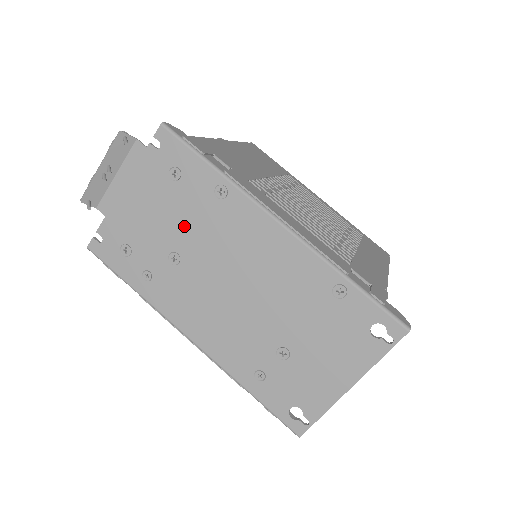
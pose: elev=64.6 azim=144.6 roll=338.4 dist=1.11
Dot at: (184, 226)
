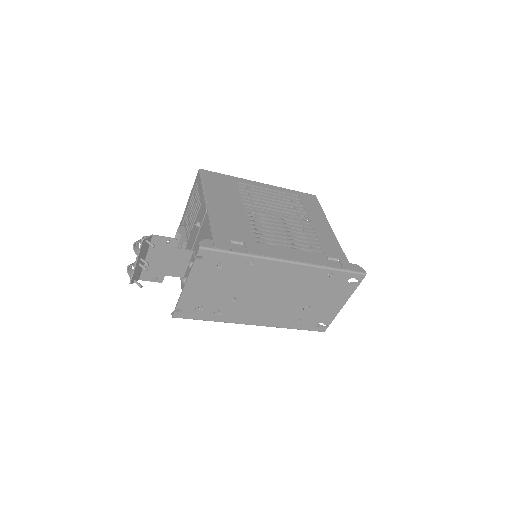
Dot at: (233, 285)
